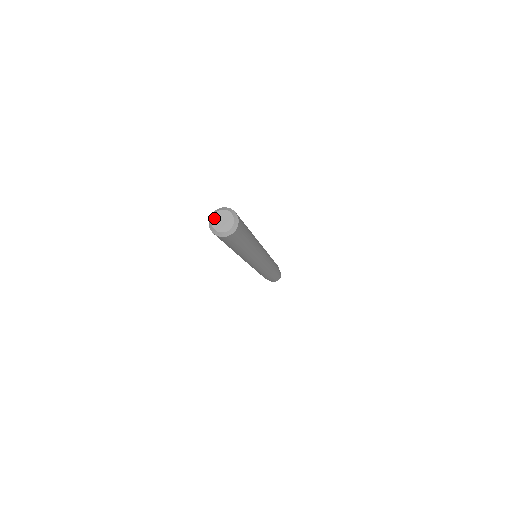
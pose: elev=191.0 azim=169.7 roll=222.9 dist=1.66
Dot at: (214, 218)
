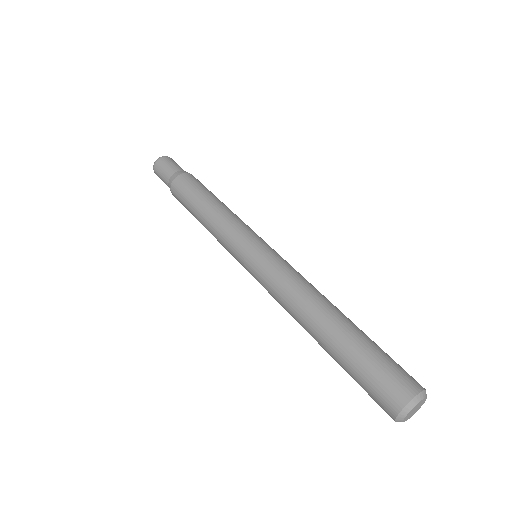
Dot at: (409, 414)
